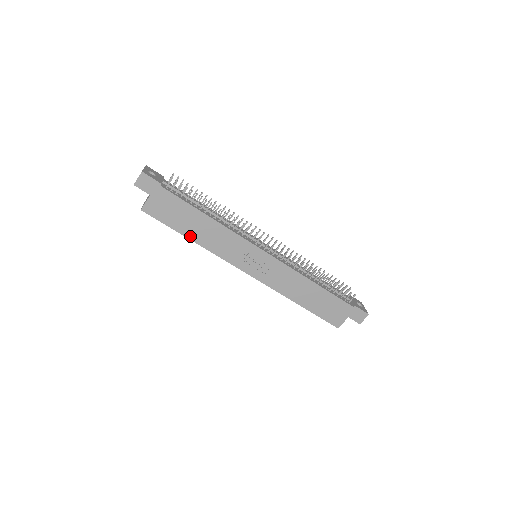
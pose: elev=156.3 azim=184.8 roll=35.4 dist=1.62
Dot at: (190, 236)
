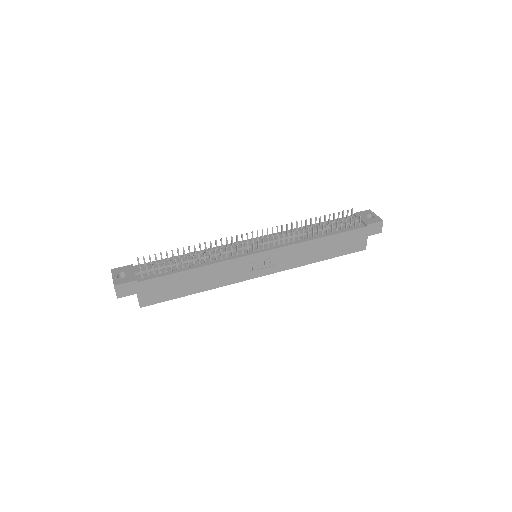
Dot at: (193, 291)
